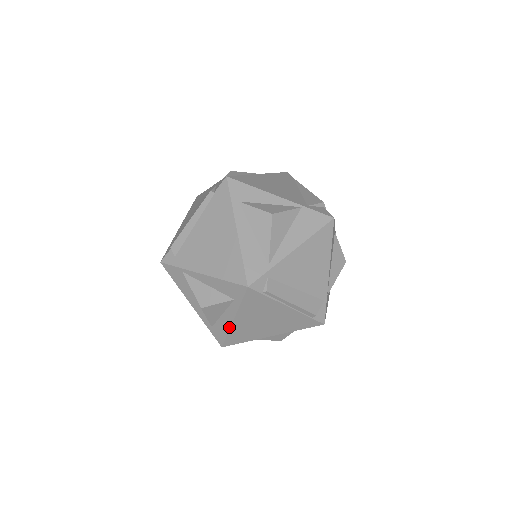
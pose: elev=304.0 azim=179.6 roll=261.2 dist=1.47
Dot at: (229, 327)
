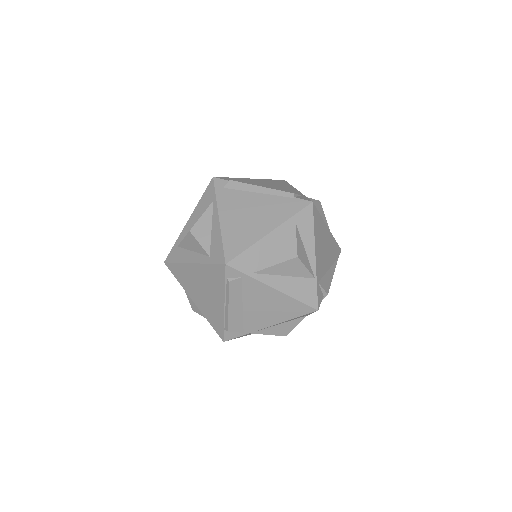
Dot at: (184, 262)
